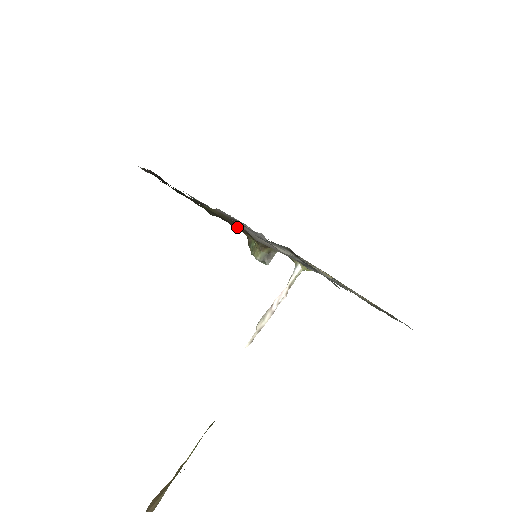
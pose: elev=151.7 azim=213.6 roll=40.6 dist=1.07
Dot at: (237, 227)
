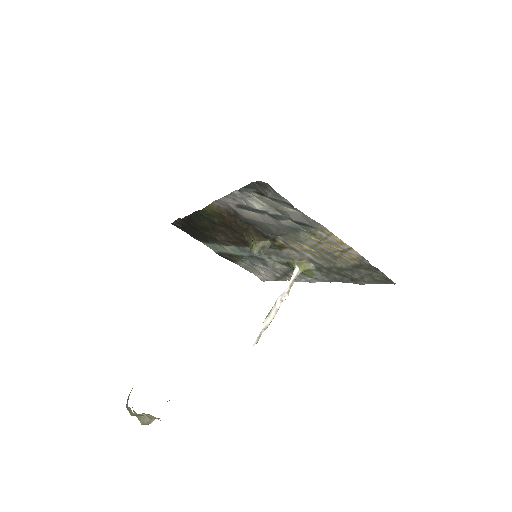
Dot at: (235, 224)
